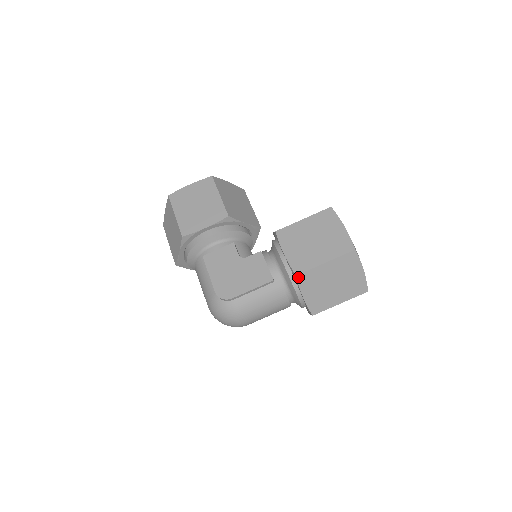
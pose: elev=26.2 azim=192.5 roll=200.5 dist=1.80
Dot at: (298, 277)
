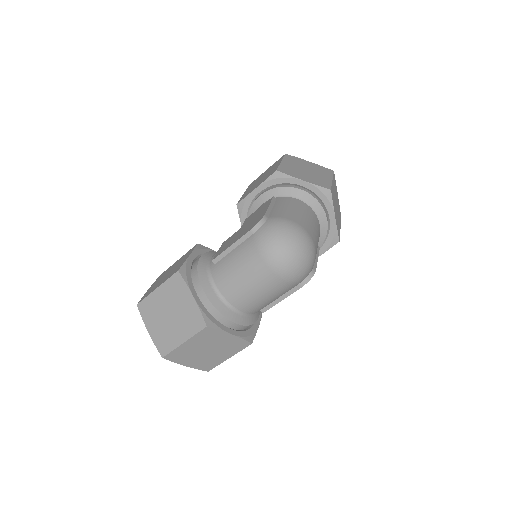
Dot at: (279, 171)
